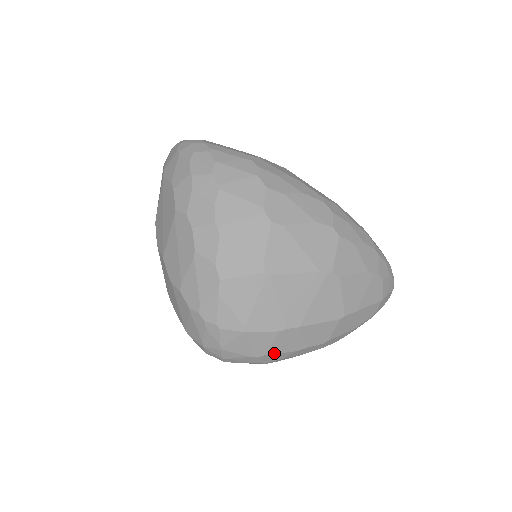
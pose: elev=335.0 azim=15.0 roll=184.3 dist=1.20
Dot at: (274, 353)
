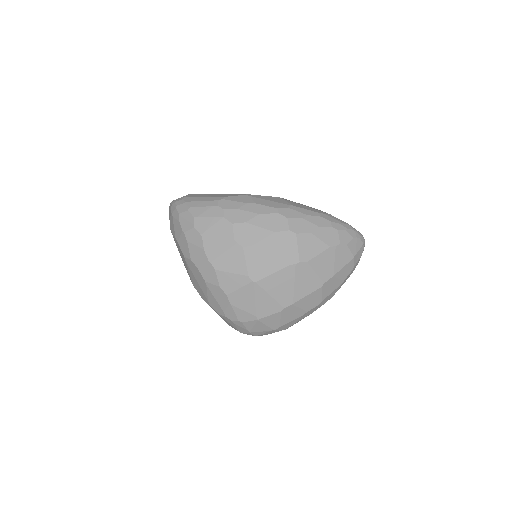
Dot at: (286, 323)
